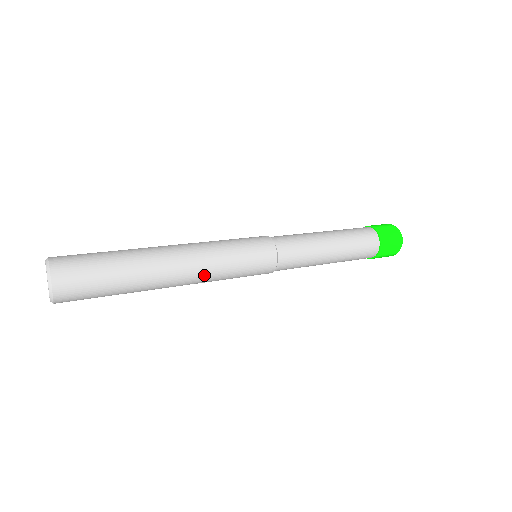
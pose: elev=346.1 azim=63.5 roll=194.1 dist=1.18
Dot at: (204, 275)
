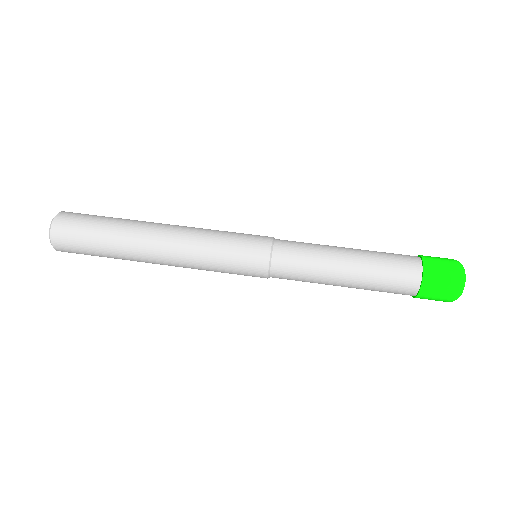
Dot at: occluded
